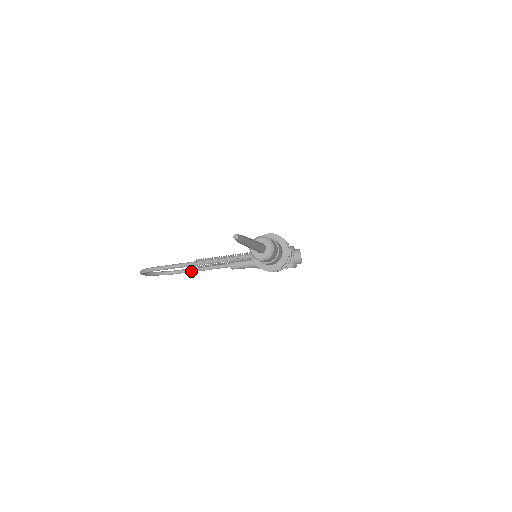
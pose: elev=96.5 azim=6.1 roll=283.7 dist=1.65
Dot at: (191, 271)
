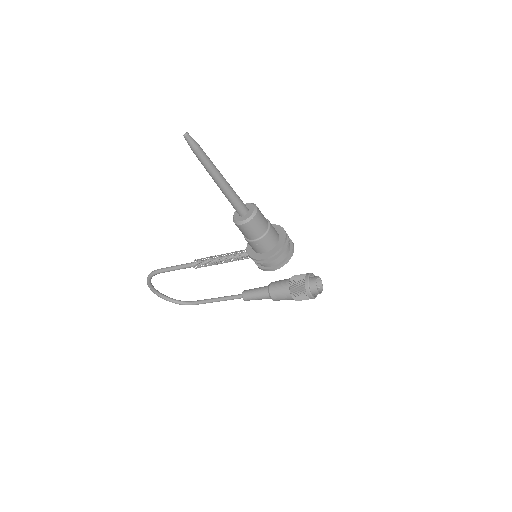
Dot at: (204, 301)
